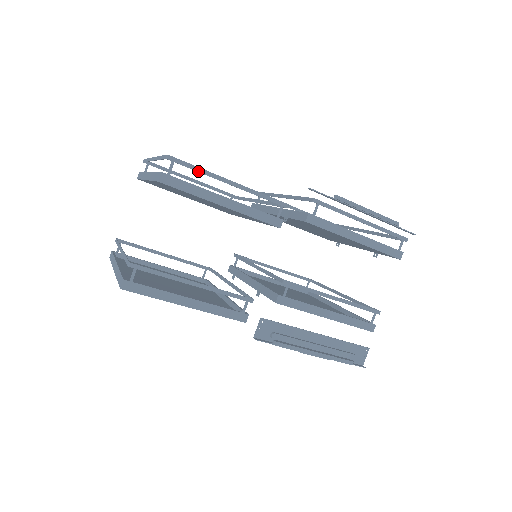
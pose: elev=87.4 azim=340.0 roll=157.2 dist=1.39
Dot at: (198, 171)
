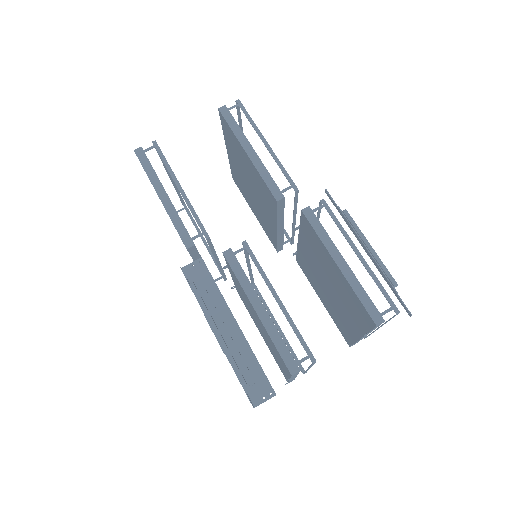
Dot at: (249, 120)
